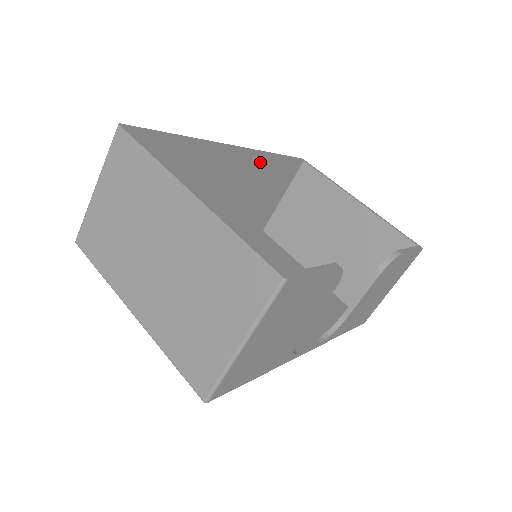
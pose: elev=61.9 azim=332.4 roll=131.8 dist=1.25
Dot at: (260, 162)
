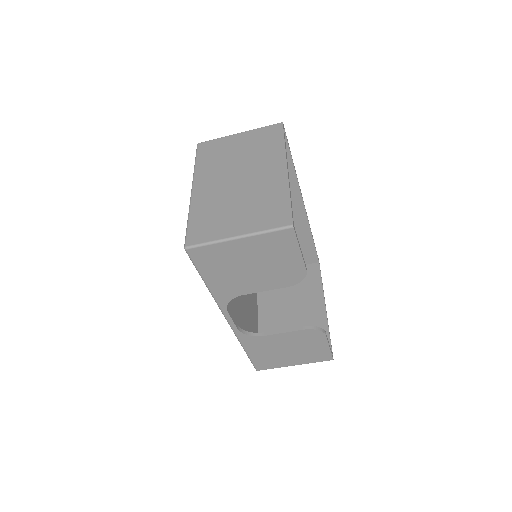
Dot at: (303, 229)
